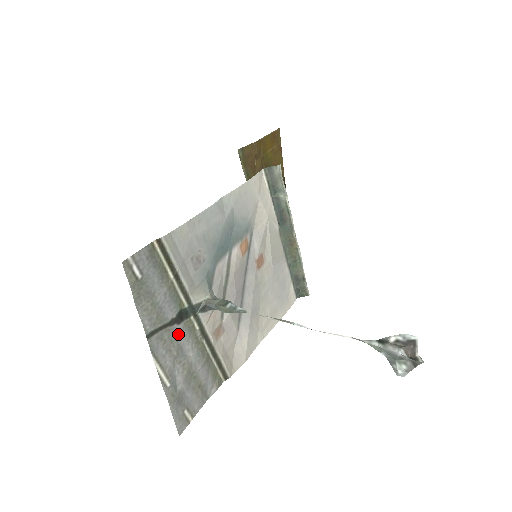
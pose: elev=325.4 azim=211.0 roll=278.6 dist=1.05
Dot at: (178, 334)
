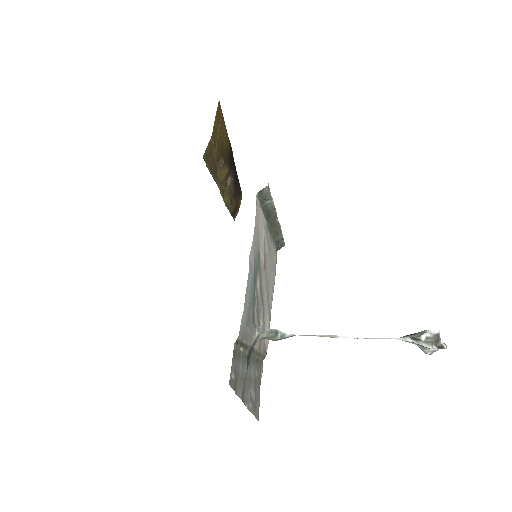
Dot at: (248, 373)
